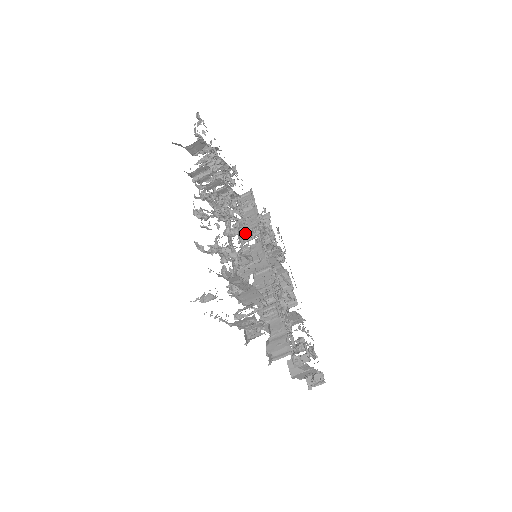
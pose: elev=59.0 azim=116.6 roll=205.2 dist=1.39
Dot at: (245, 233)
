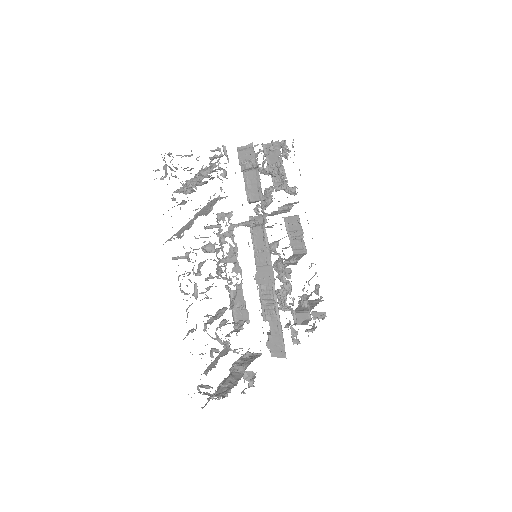
Dot at: (238, 268)
